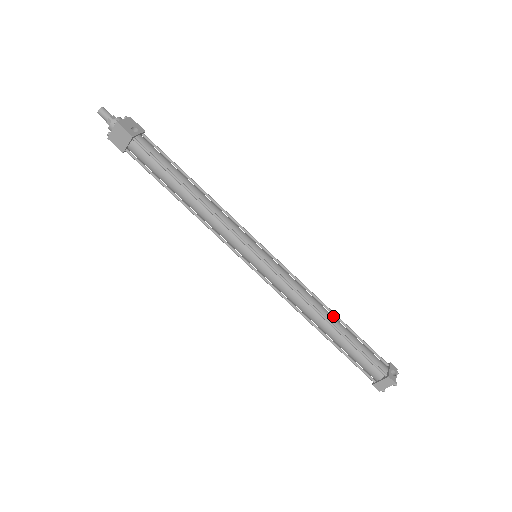
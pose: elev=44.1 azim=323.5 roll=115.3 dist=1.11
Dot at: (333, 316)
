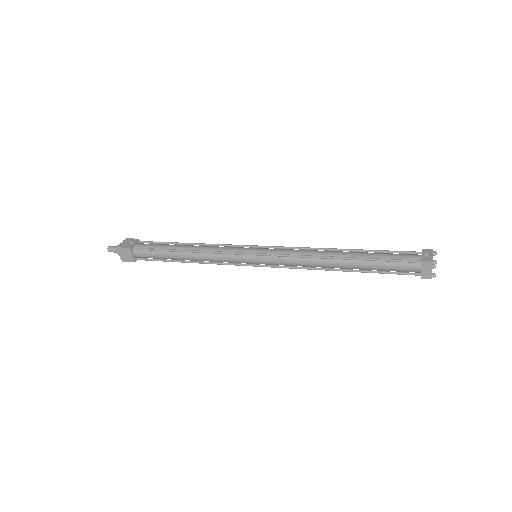
Dot at: (342, 252)
